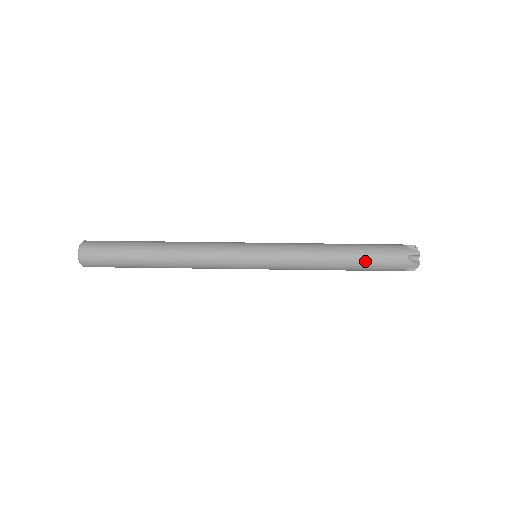
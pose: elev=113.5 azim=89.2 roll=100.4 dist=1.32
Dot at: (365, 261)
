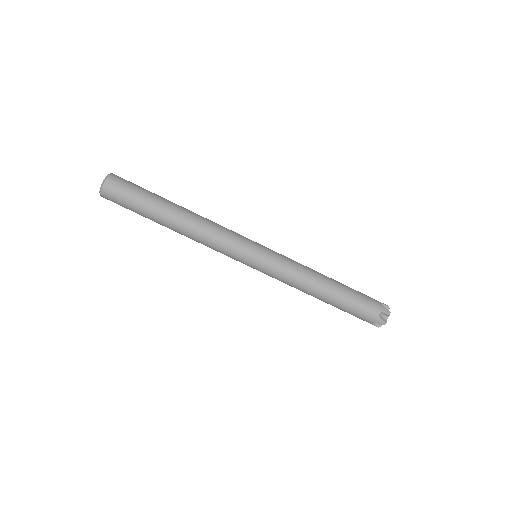
Dot at: (338, 308)
